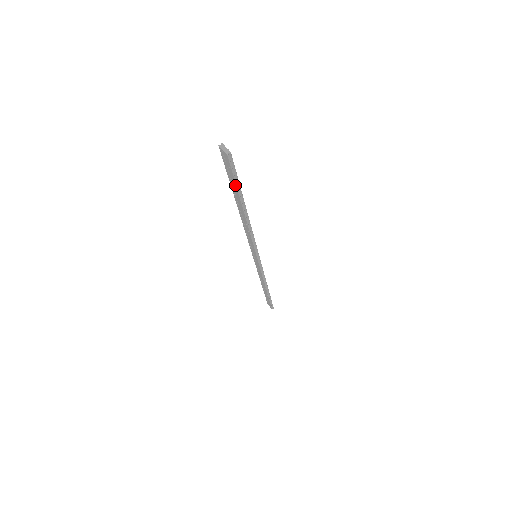
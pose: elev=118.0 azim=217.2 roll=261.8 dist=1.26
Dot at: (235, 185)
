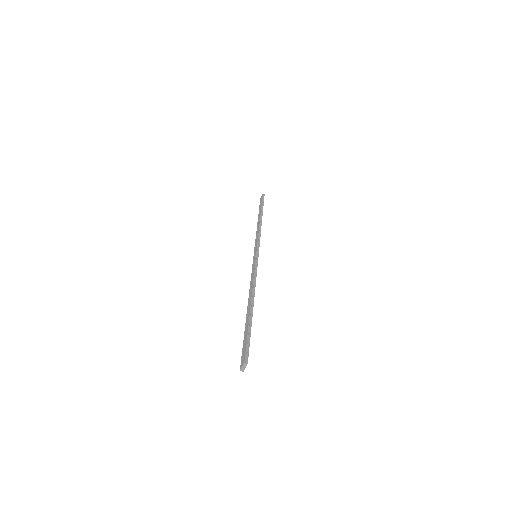
Dot at: (244, 338)
